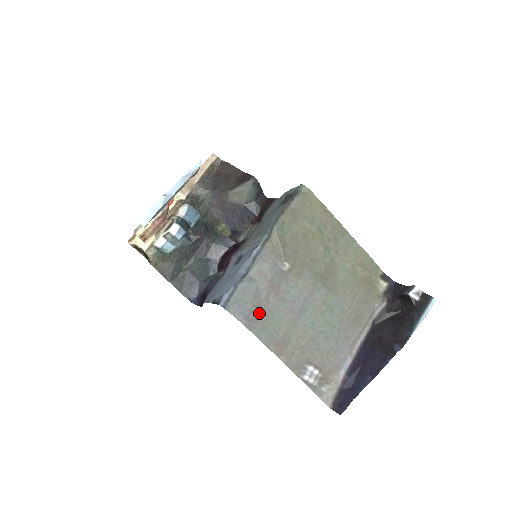
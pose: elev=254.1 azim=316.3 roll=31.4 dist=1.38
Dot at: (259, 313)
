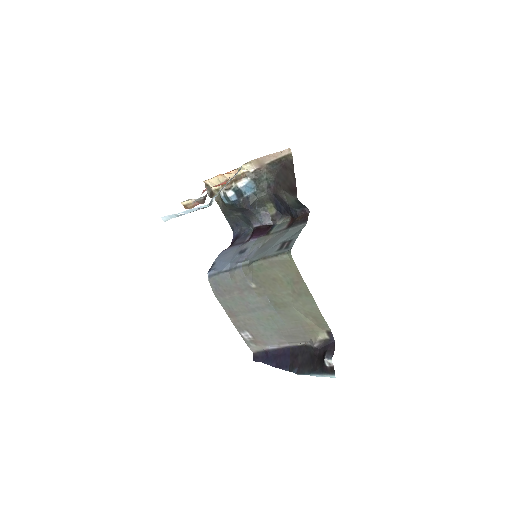
Dot at: (225, 294)
